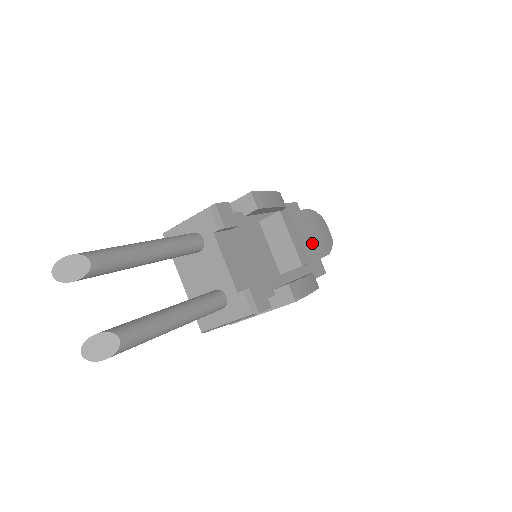
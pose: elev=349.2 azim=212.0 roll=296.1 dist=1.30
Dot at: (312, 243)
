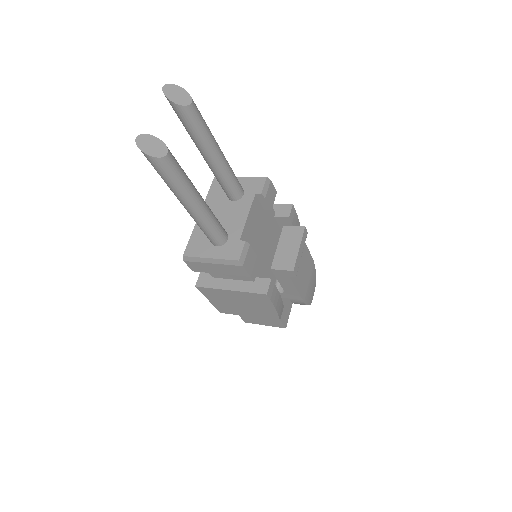
Dot at: (303, 279)
